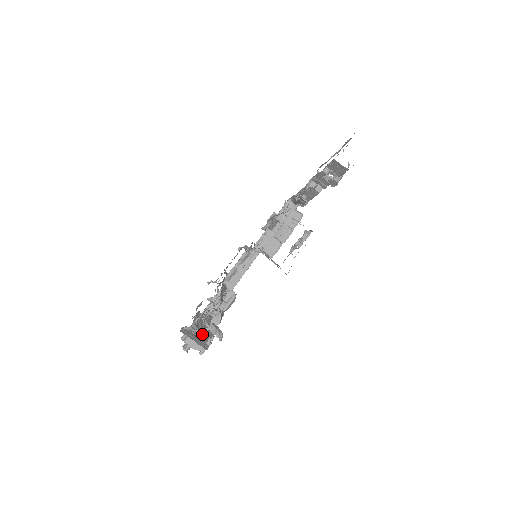
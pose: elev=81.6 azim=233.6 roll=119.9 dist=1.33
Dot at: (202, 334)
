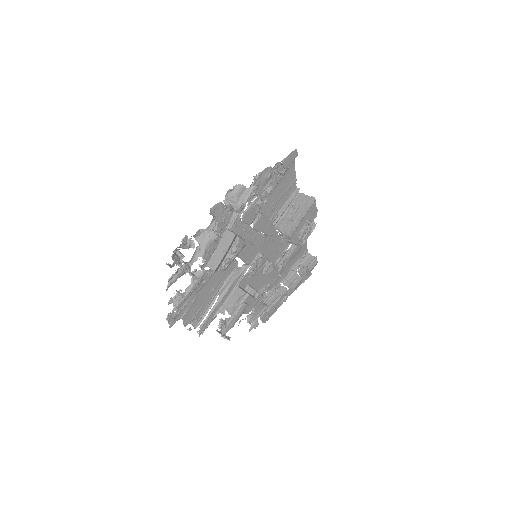
Dot at: (251, 191)
